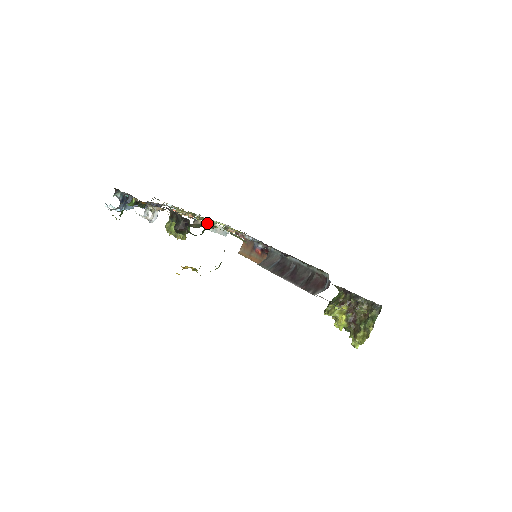
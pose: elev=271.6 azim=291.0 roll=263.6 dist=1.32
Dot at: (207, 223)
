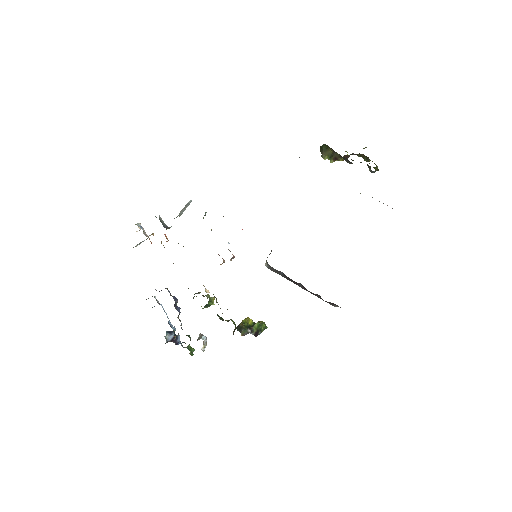
Dot at: occluded
